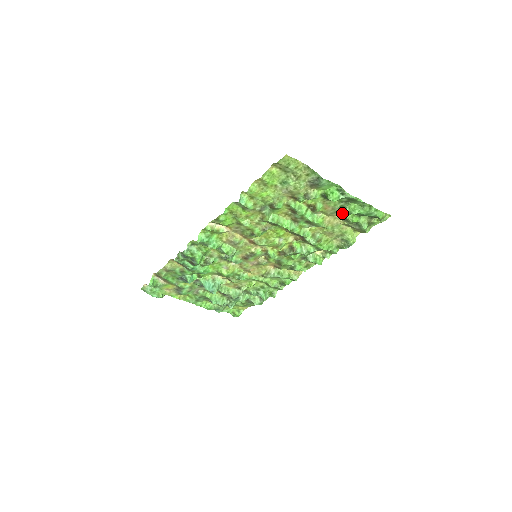
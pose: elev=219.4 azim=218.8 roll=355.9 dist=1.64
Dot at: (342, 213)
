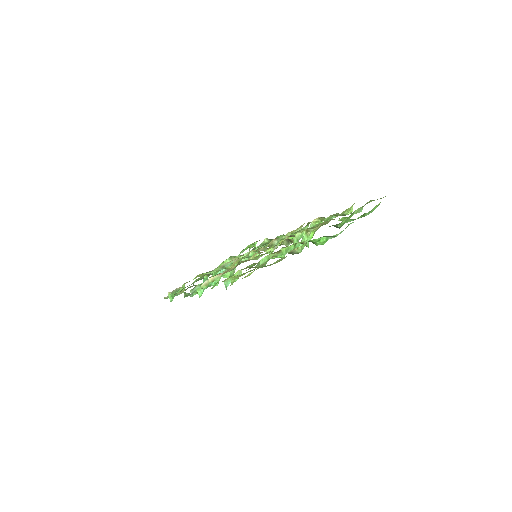
Dot at: occluded
